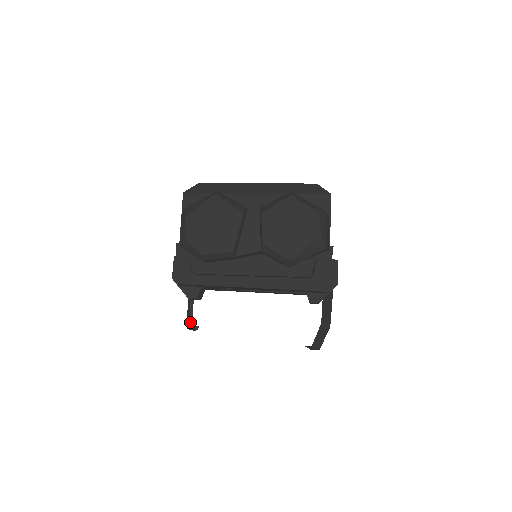
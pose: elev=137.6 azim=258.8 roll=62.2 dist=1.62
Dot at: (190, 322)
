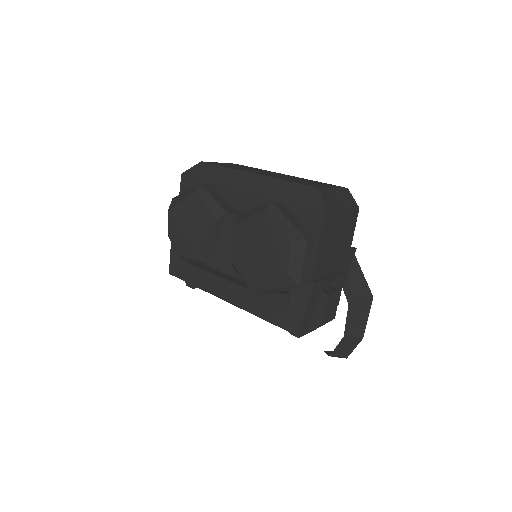
Dot at: occluded
